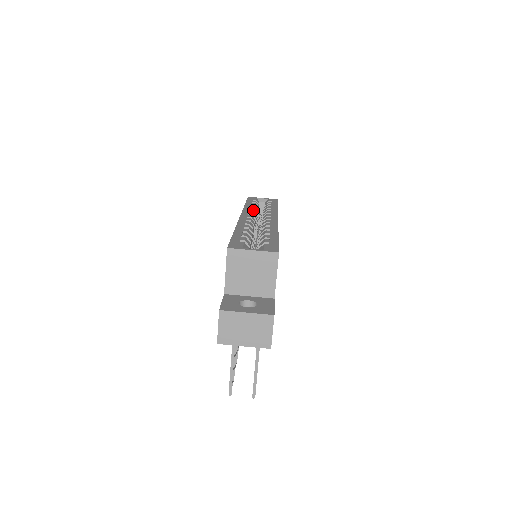
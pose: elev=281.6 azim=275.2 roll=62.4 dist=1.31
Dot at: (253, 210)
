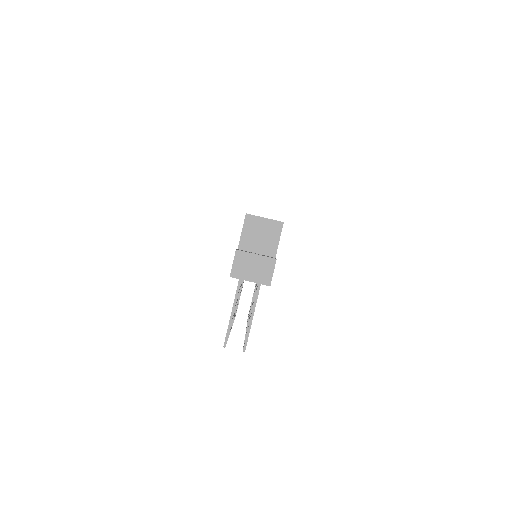
Dot at: occluded
